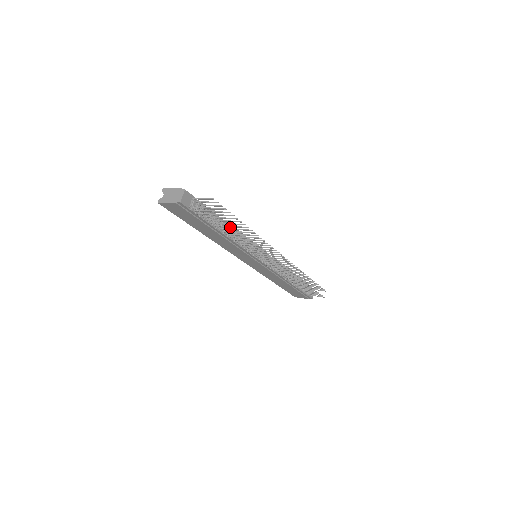
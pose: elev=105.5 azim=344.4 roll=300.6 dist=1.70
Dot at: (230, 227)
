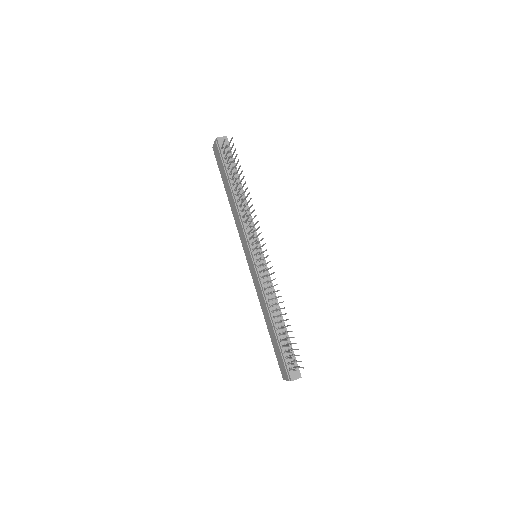
Dot at: (234, 174)
